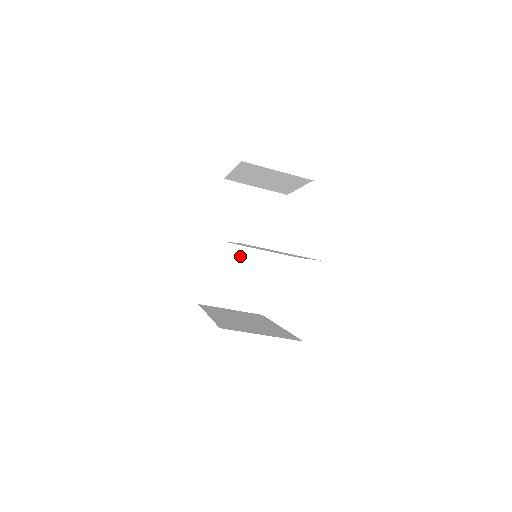
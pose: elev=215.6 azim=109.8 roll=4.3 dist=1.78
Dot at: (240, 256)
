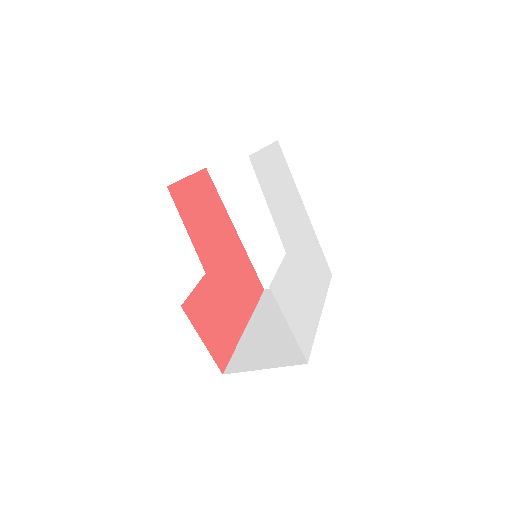
Dot at: (272, 231)
